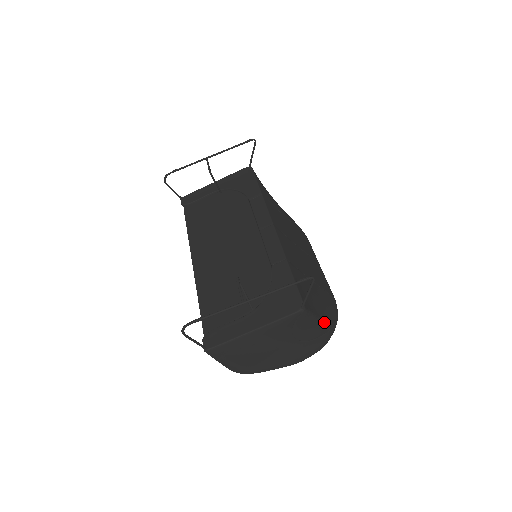
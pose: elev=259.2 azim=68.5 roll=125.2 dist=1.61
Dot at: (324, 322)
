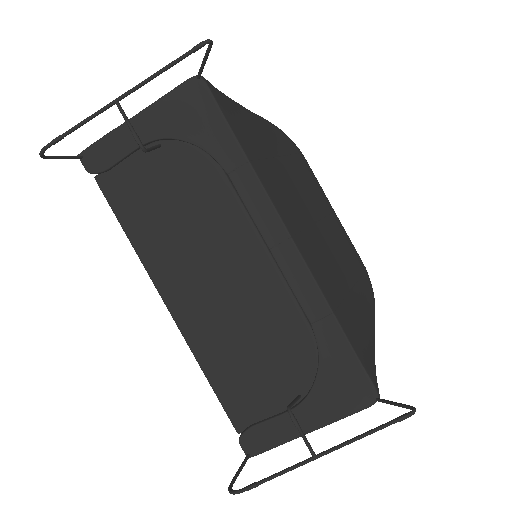
Dot at: (374, 341)
